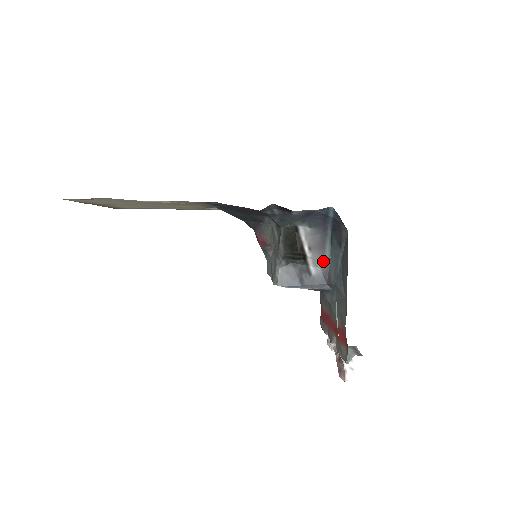
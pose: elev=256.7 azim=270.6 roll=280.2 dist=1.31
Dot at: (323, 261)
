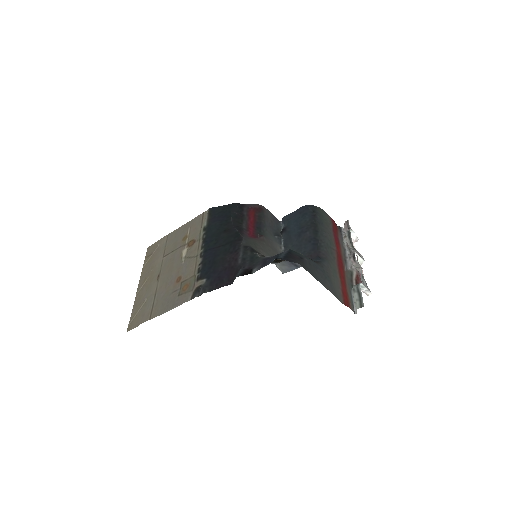
Dot at: occluded
